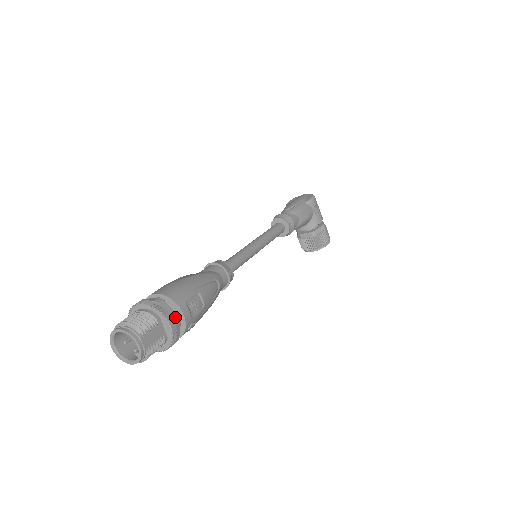
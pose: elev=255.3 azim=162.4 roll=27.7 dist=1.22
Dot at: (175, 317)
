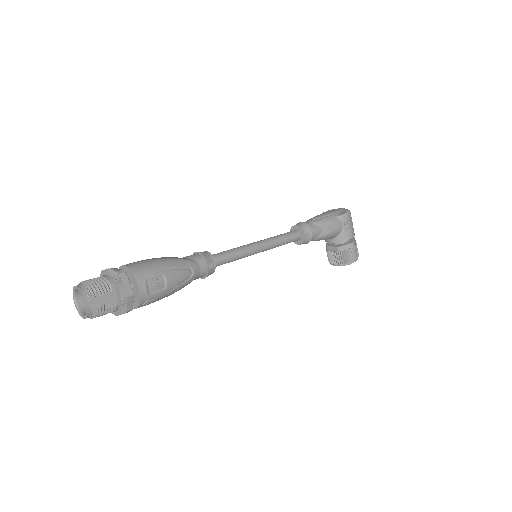
Dot at: (129, 290)
